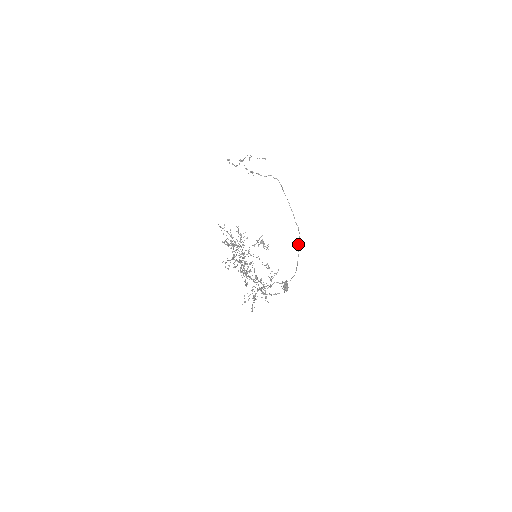
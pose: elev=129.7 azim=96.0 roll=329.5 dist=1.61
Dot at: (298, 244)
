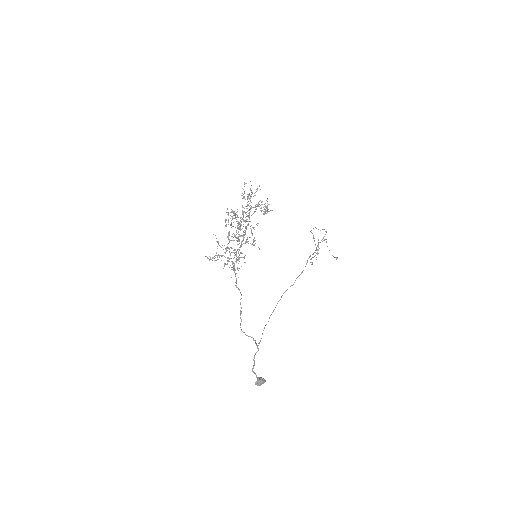
Dot at: (297, 277)
